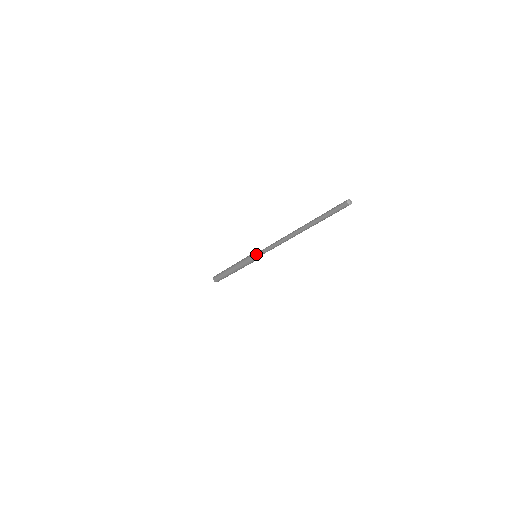
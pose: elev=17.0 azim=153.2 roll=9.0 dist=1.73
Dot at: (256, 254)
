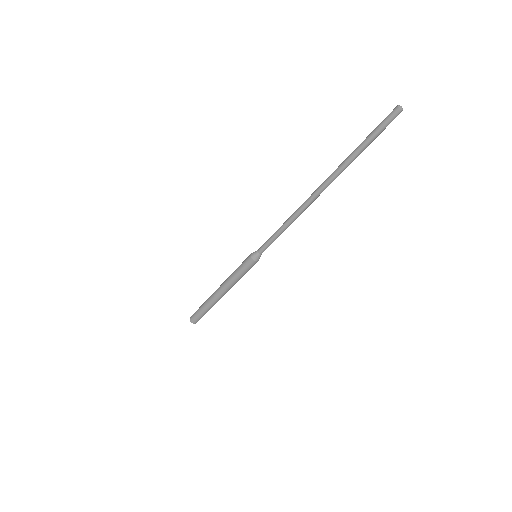
Dot at: (257, 250)
